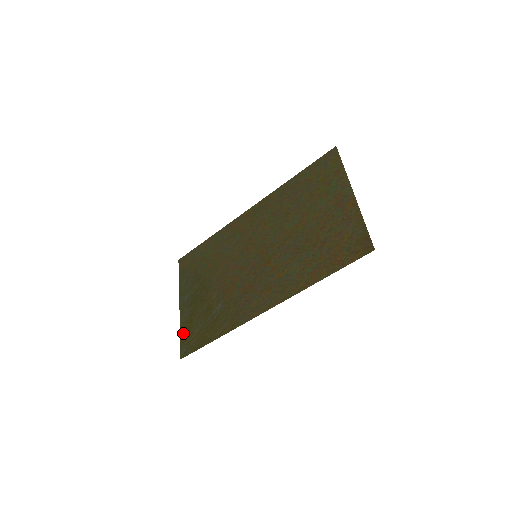
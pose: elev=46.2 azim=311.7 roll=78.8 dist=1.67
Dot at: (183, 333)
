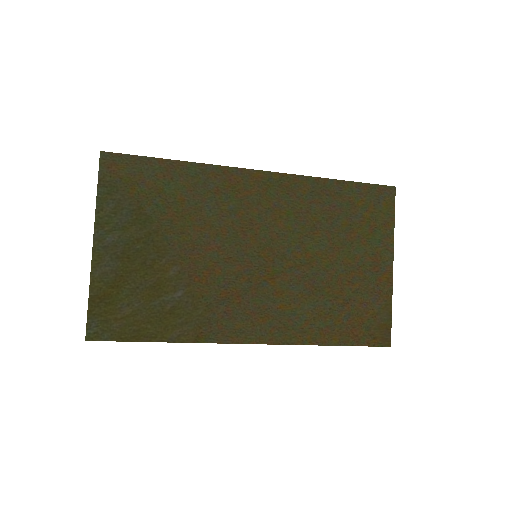
Dot at: (97, 299)
